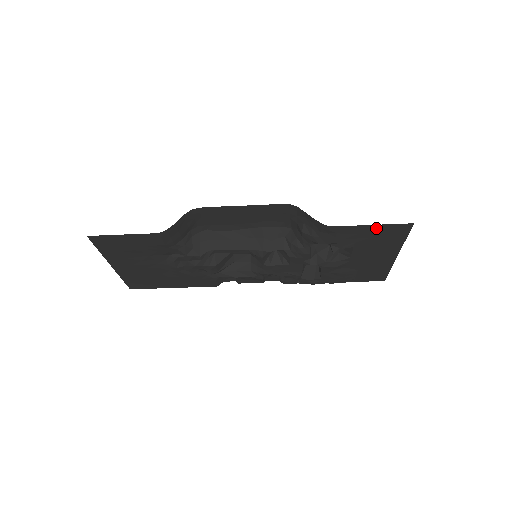
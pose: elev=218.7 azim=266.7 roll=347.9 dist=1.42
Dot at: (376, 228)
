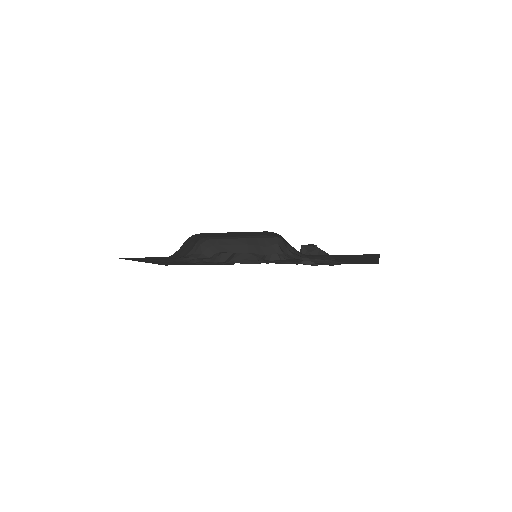
Dot at: (347, 255)
